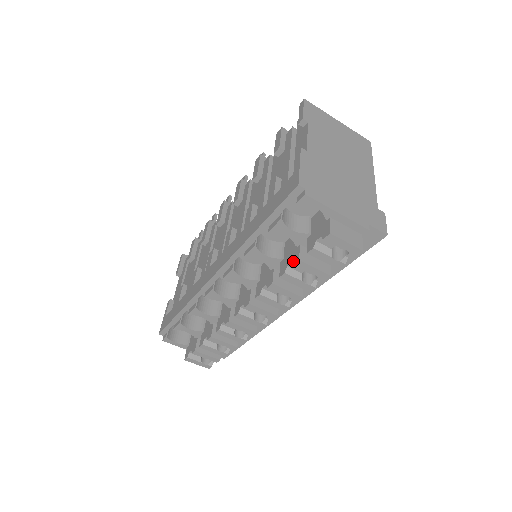
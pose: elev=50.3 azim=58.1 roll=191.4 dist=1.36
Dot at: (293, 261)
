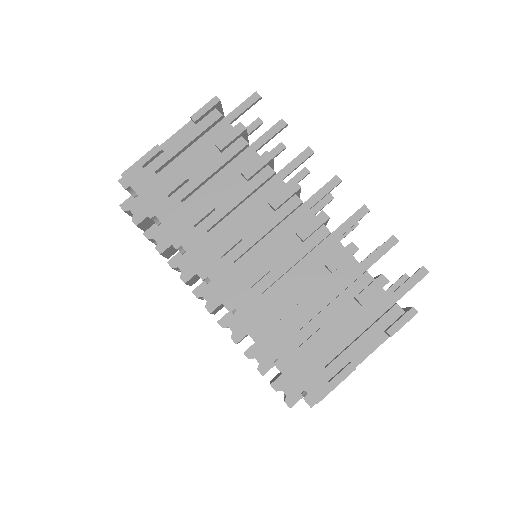
Dot at: (261, 367)
